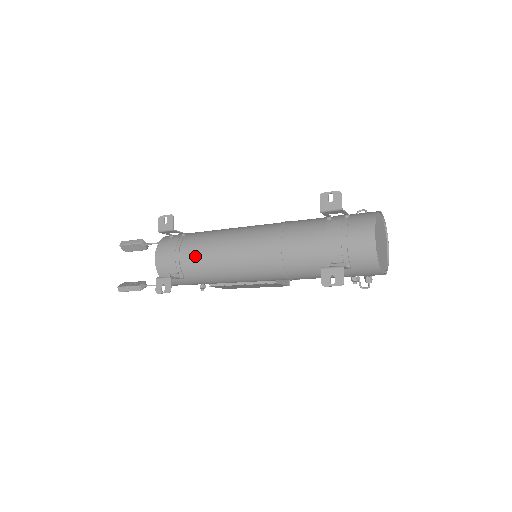
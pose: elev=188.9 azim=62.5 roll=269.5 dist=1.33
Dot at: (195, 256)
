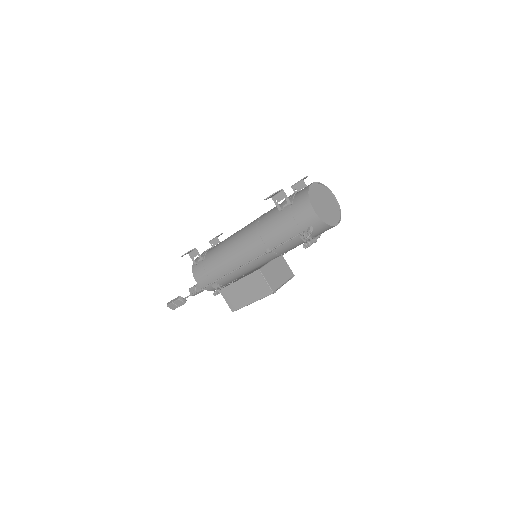
Dot at: occluded
